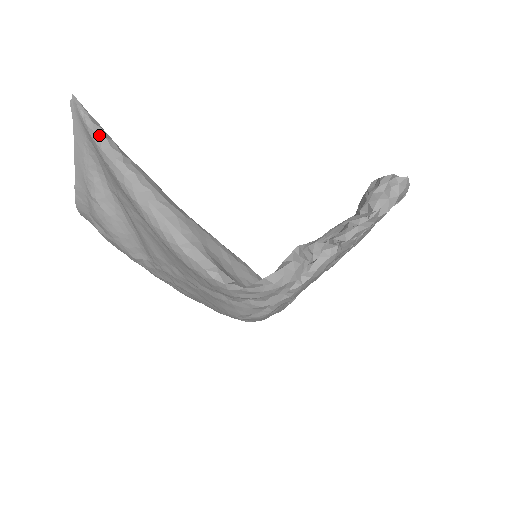
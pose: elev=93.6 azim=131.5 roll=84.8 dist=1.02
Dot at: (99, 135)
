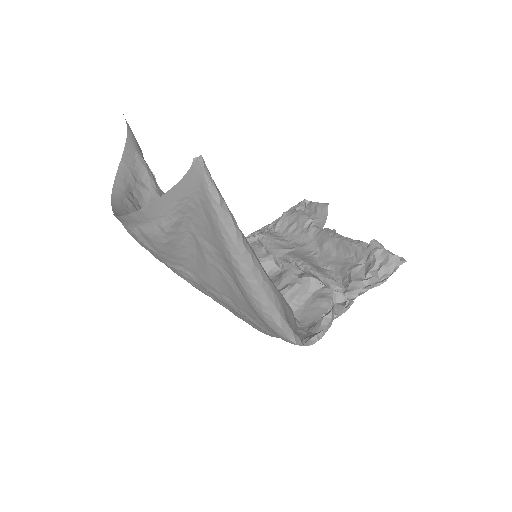
Dot at: (225, 211)
